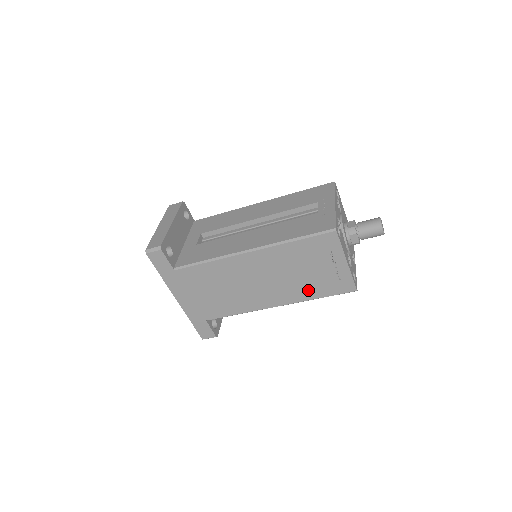
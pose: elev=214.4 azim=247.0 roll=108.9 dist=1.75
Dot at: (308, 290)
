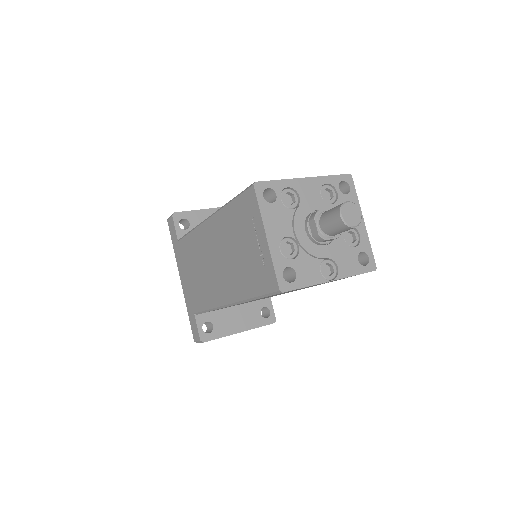
Dot at: (245, 281)
